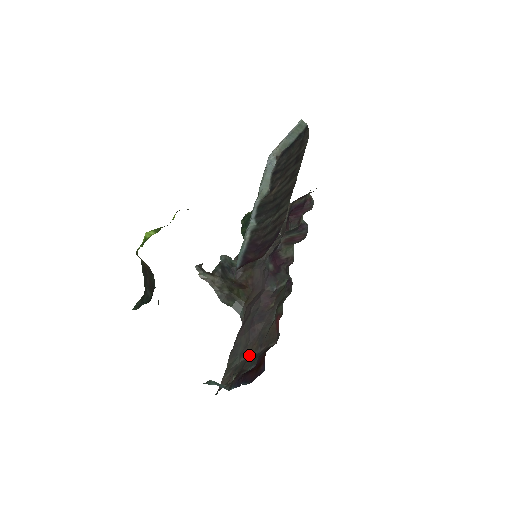
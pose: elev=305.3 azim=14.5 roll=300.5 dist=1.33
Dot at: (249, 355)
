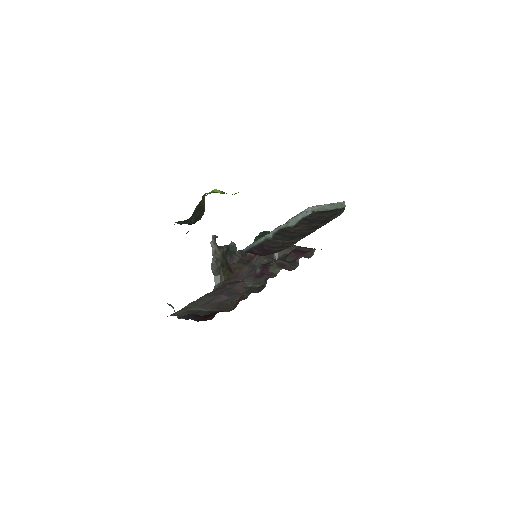
Dot at: (205, 309)
